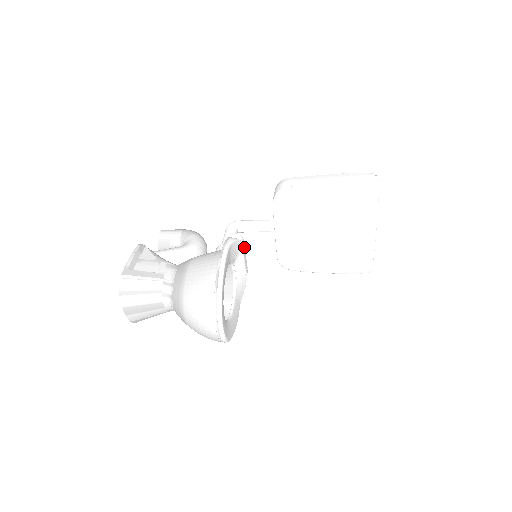
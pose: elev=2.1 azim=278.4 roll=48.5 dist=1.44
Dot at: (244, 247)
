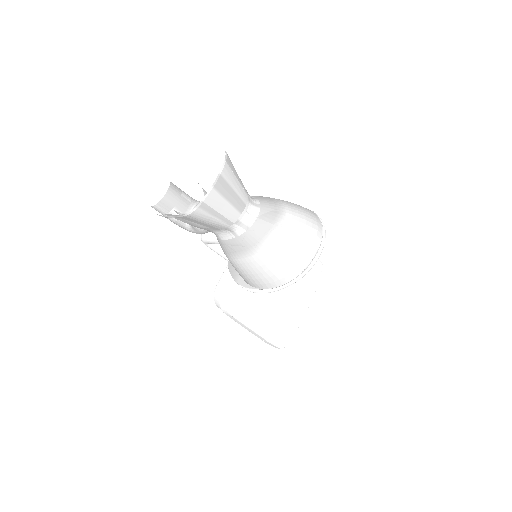
Dot at: occluded
